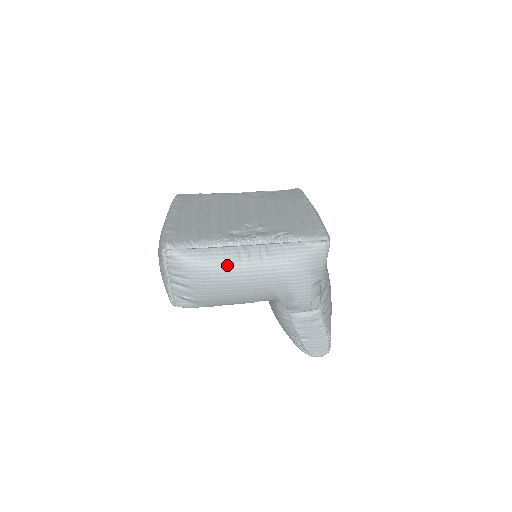
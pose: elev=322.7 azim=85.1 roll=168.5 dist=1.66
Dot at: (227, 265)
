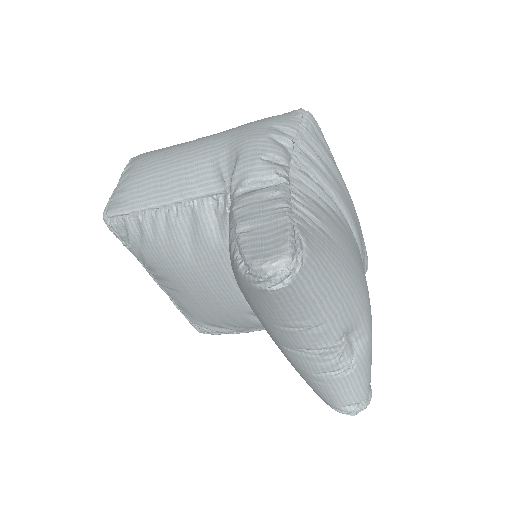
Dot at: (176, 145)
